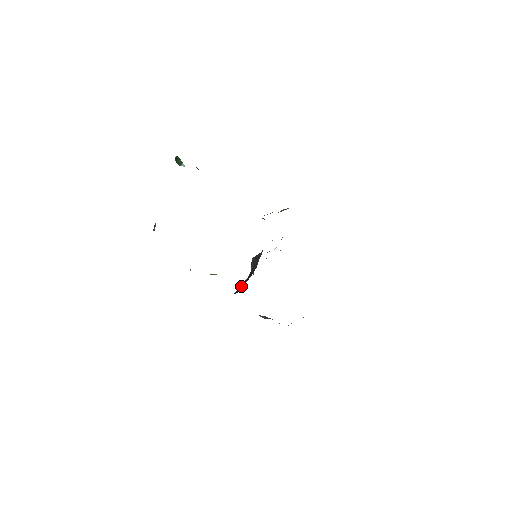
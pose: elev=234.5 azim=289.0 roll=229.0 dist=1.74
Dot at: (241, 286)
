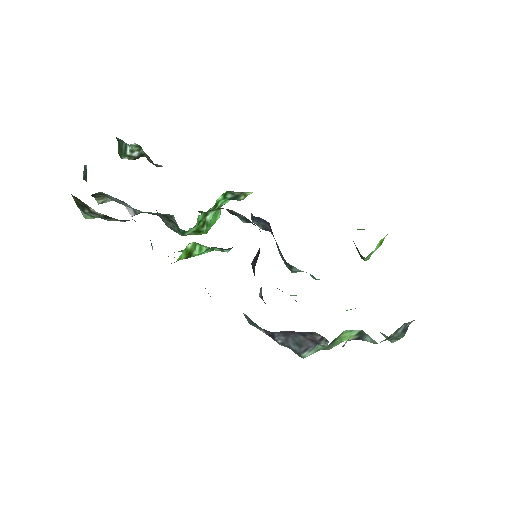
Dot at: occluded
